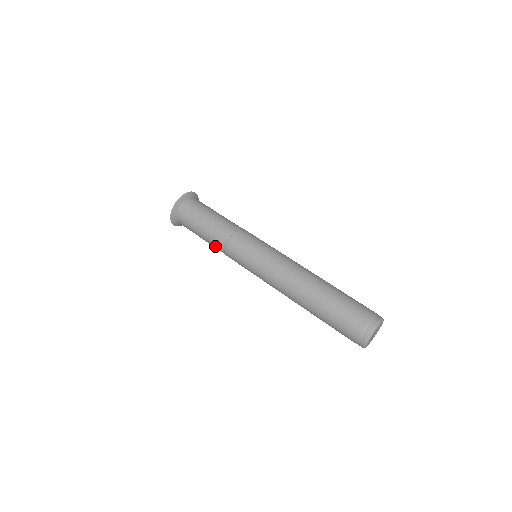
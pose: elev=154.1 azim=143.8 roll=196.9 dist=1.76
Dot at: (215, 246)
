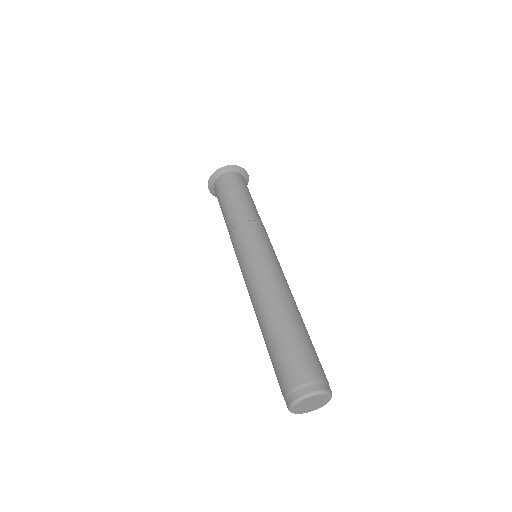
Dot at: occluded
